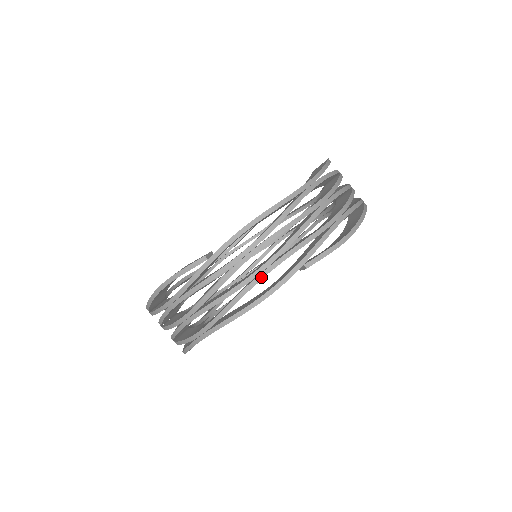
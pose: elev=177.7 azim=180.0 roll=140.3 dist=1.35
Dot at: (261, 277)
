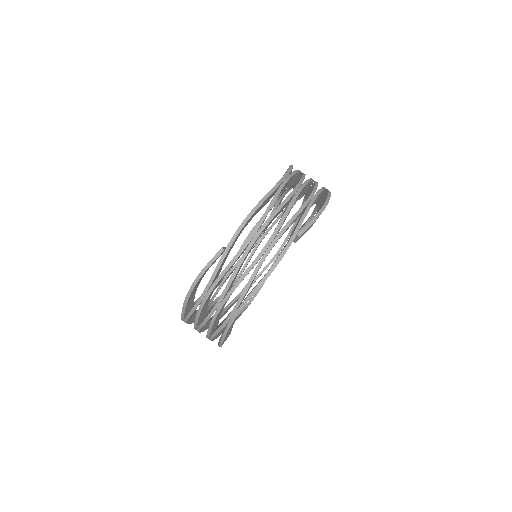
Dot at: (268, 252)
